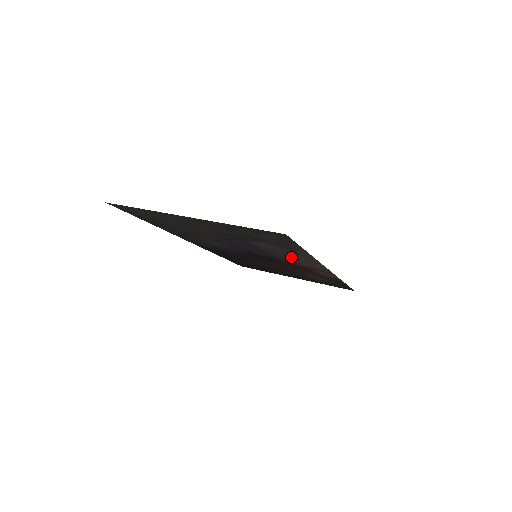
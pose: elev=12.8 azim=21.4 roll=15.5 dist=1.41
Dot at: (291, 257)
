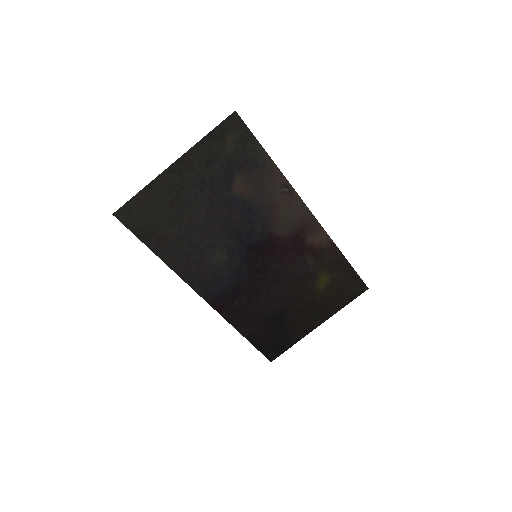
Dot at: (272, 203)
